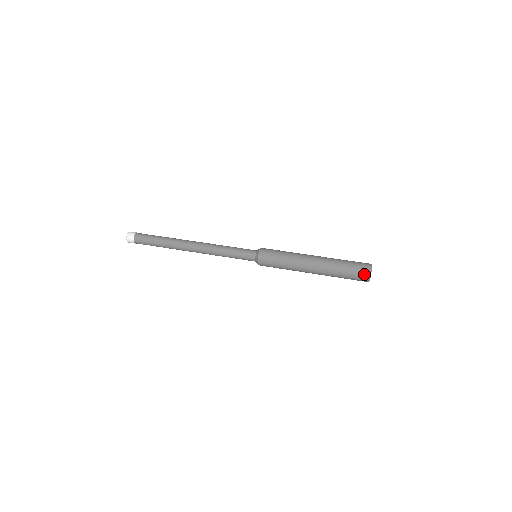
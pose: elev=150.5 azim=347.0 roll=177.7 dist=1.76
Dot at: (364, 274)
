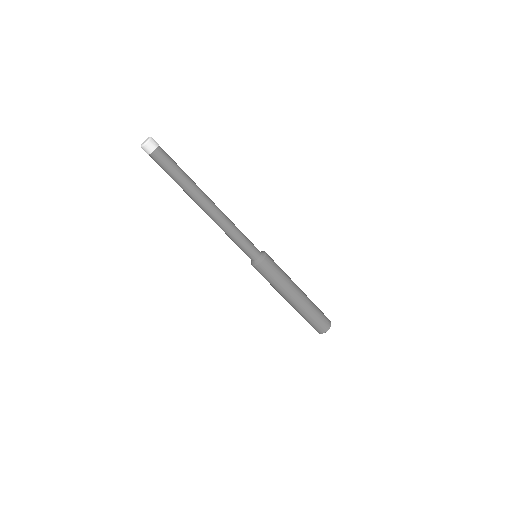
Dot at: (317, 330)
